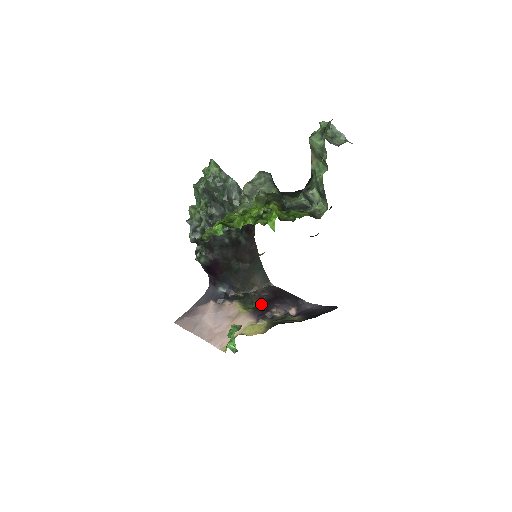
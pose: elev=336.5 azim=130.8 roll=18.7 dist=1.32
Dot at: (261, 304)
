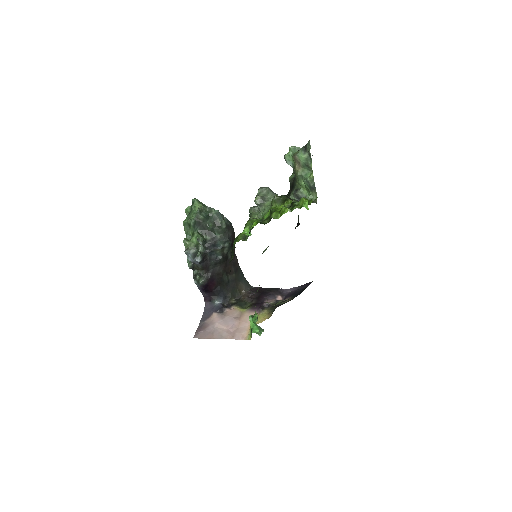
Dot at: (253, 302)
